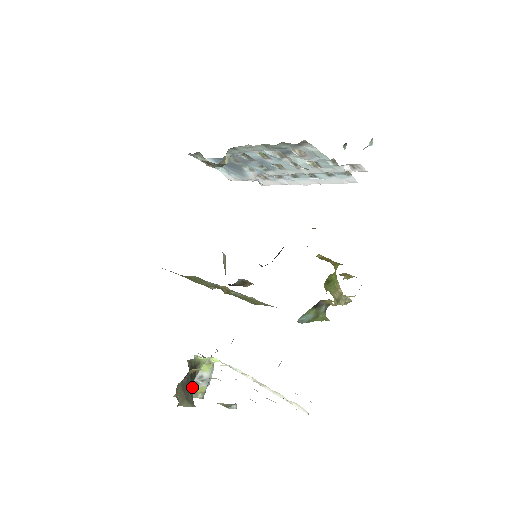
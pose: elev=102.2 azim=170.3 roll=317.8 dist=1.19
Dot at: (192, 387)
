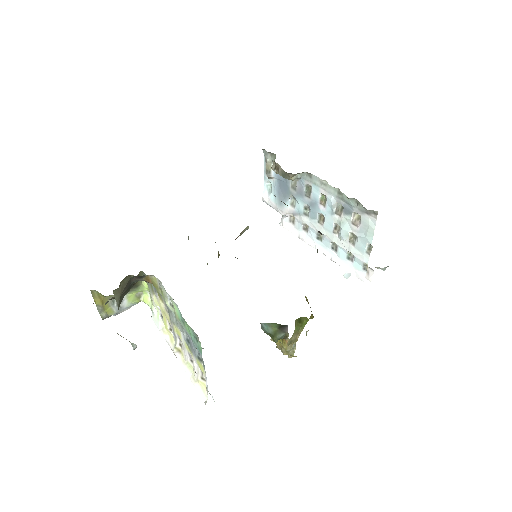
Dot at: occluded
